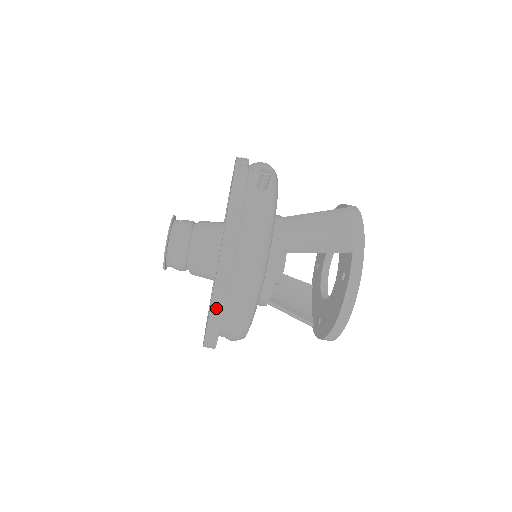
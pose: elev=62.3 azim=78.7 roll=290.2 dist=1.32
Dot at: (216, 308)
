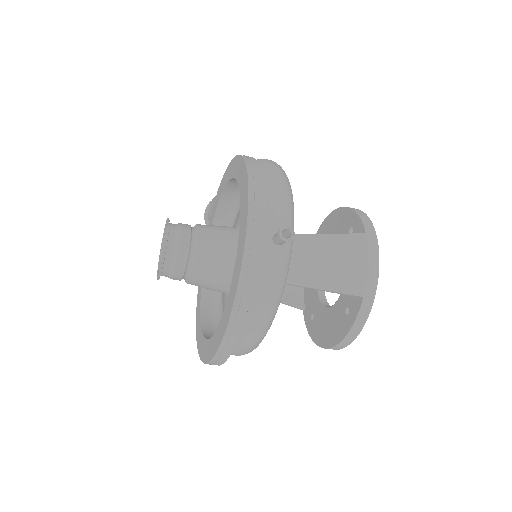
Dot at: (218, 359)
